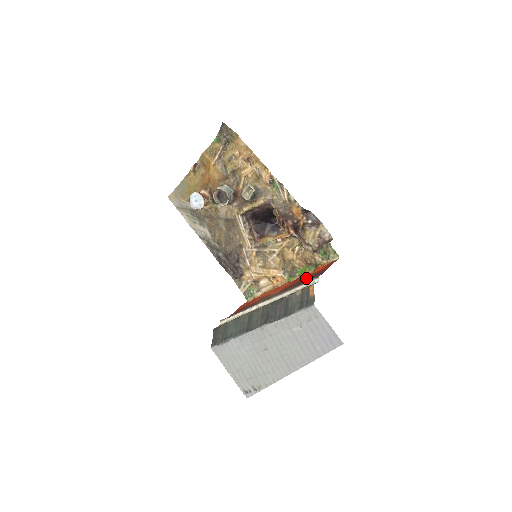
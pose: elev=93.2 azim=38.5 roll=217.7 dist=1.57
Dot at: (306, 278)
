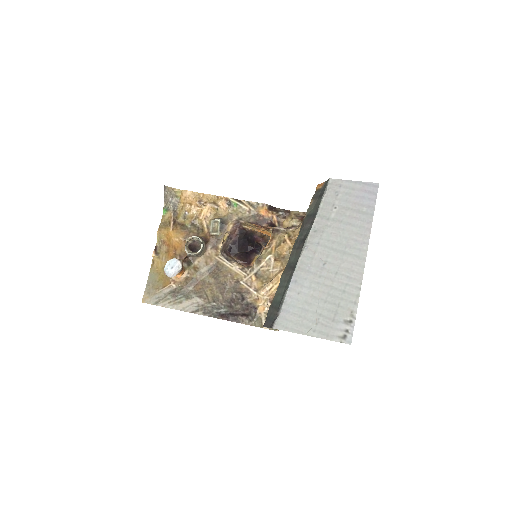
Dot at: occluded
